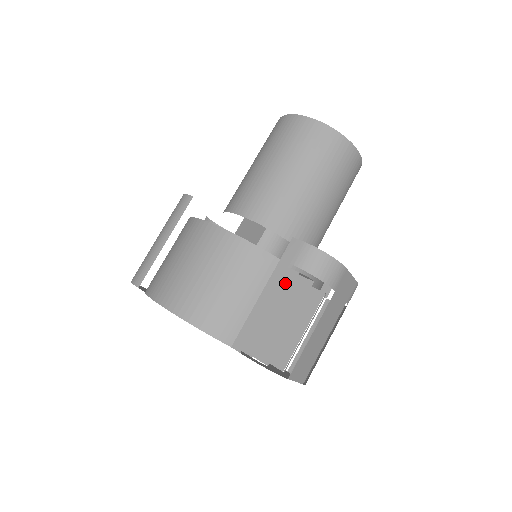
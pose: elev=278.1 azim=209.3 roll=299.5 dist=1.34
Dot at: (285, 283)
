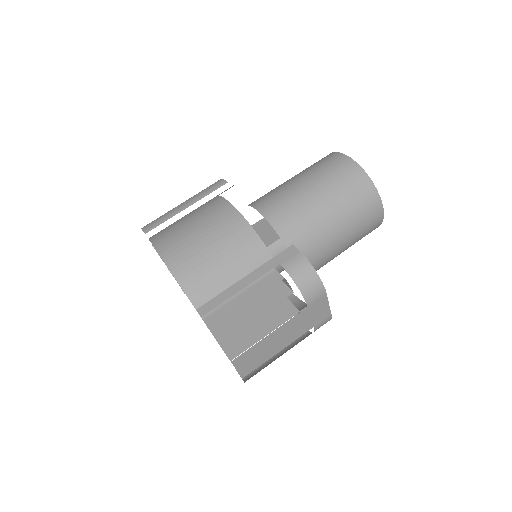
Dot at: (268, 282)
